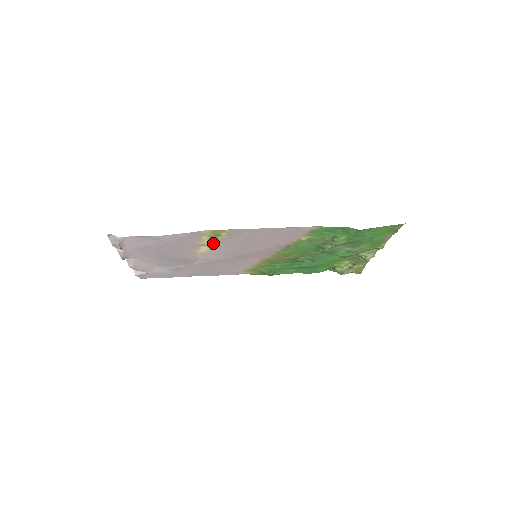
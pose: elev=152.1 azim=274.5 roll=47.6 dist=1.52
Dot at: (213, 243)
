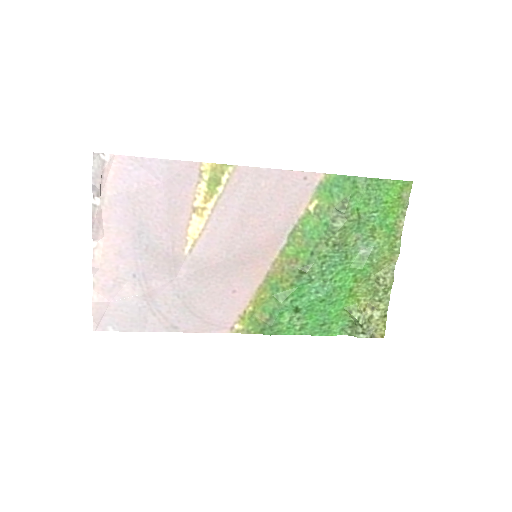
Dot at: (209, 208)
